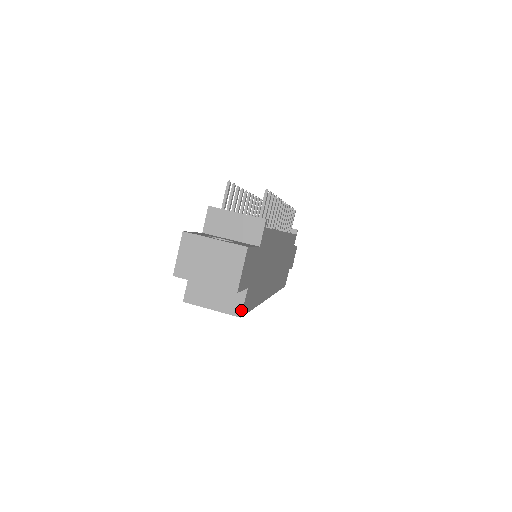
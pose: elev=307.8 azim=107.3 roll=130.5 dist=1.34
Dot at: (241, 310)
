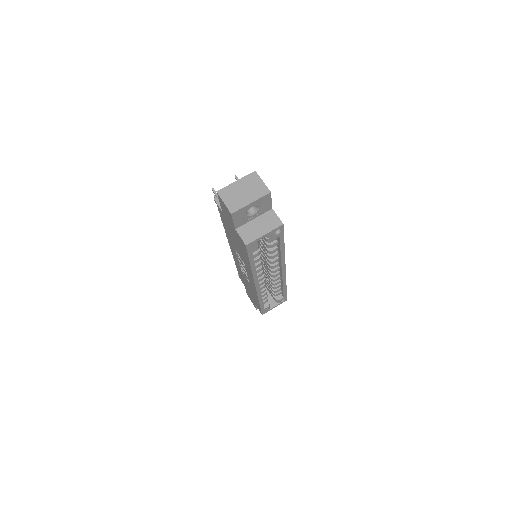
Dot at: (280, 221)
